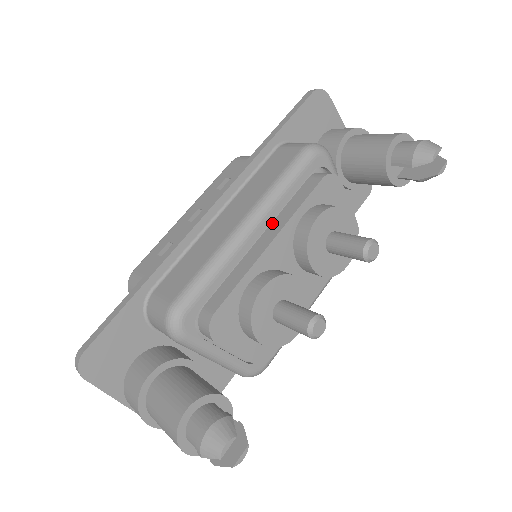
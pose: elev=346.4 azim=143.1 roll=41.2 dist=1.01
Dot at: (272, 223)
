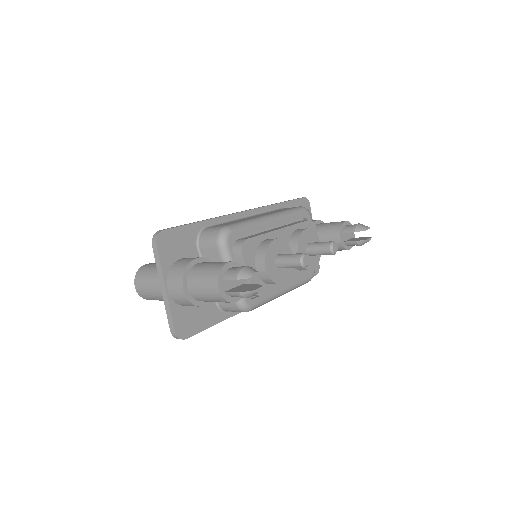
Dot at: occluded
